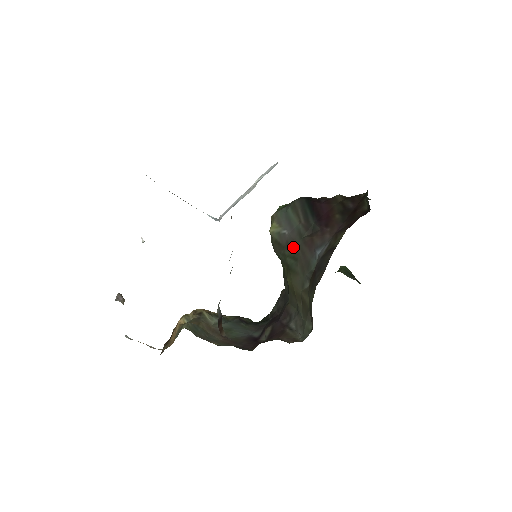
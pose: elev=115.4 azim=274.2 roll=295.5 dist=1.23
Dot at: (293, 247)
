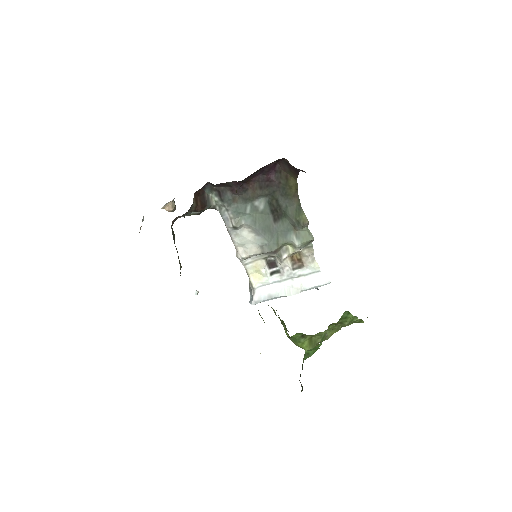
Dot at: occluded
